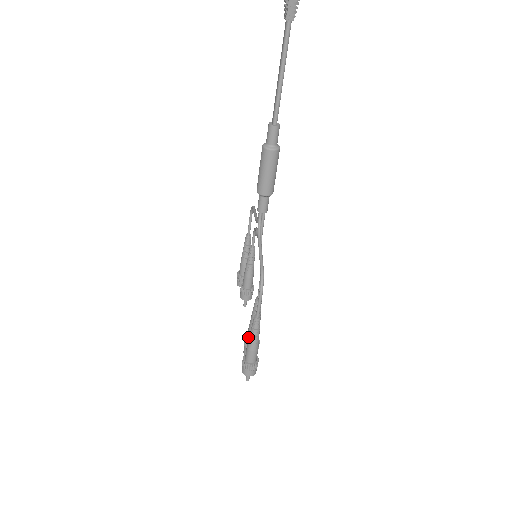
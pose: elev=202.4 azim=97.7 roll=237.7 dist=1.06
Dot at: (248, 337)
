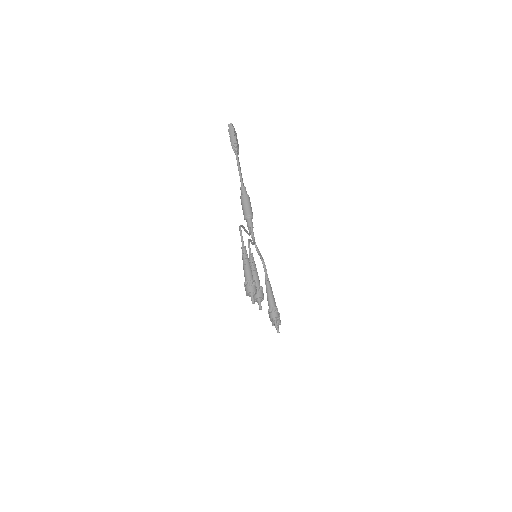
Dot at: occluded
